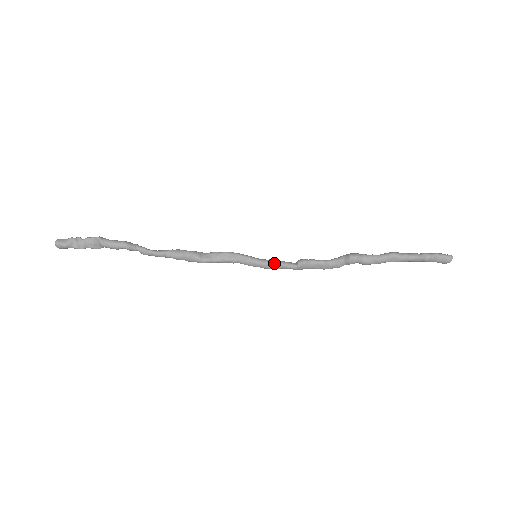
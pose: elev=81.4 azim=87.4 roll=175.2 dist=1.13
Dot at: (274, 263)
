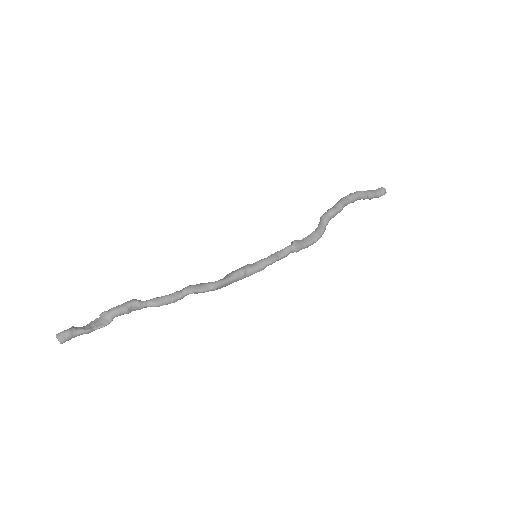
Dot at: (275, 253)
